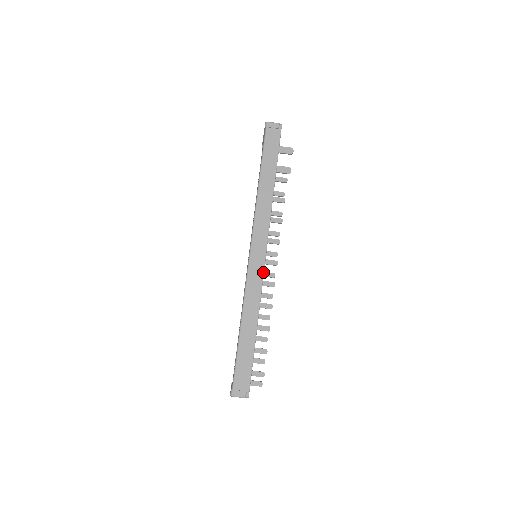
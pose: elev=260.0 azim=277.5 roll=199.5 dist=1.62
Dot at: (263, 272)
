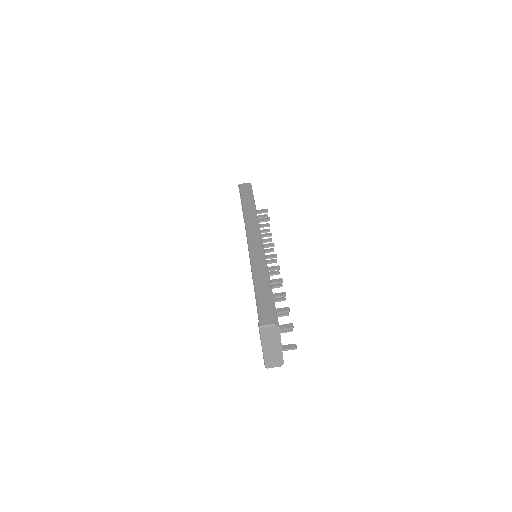
Dot at: (263, 247)
